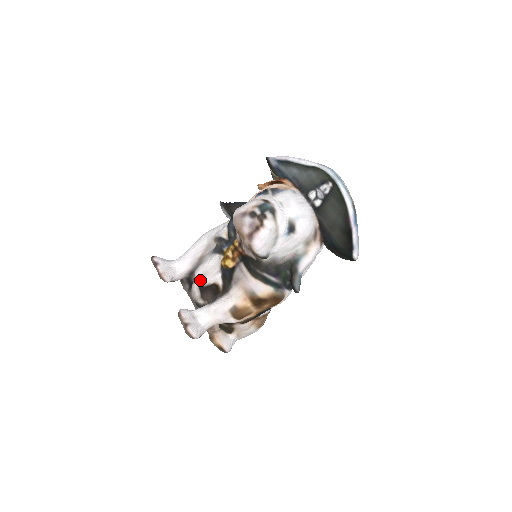
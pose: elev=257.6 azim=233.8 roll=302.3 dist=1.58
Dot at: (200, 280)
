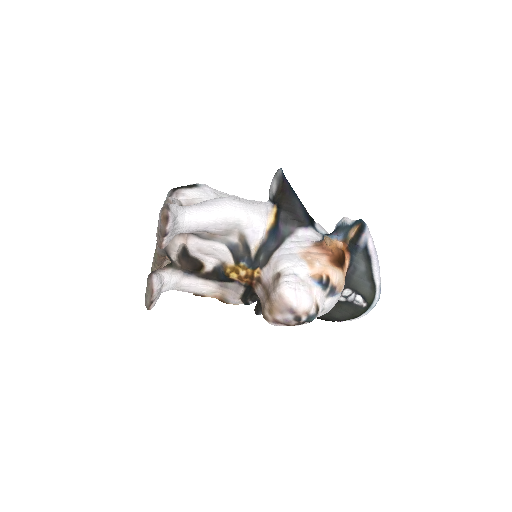
Dot at: (191, 249)
